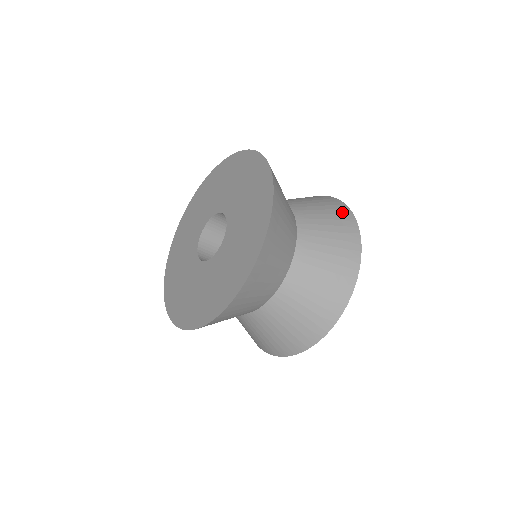
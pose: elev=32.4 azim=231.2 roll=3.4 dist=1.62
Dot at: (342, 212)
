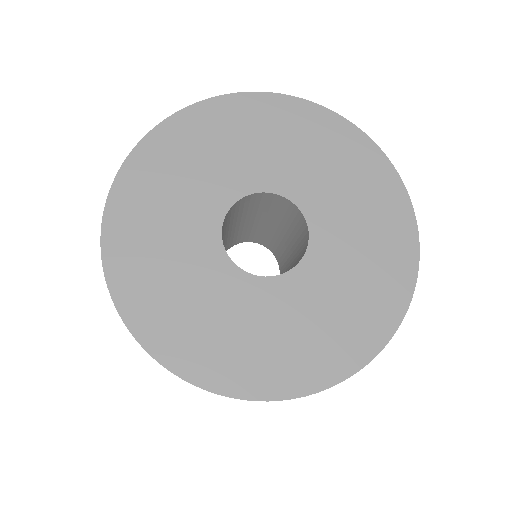
Dot at: occluded
